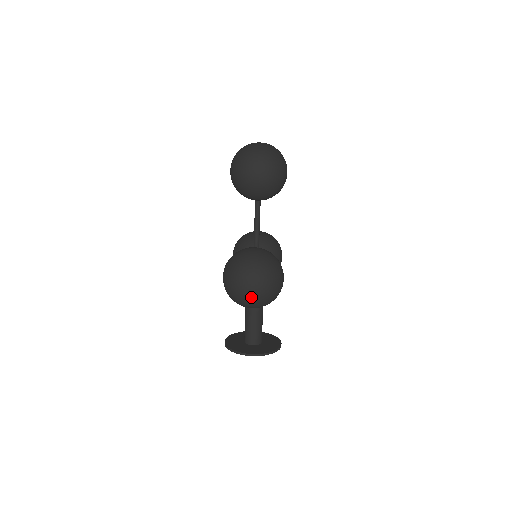
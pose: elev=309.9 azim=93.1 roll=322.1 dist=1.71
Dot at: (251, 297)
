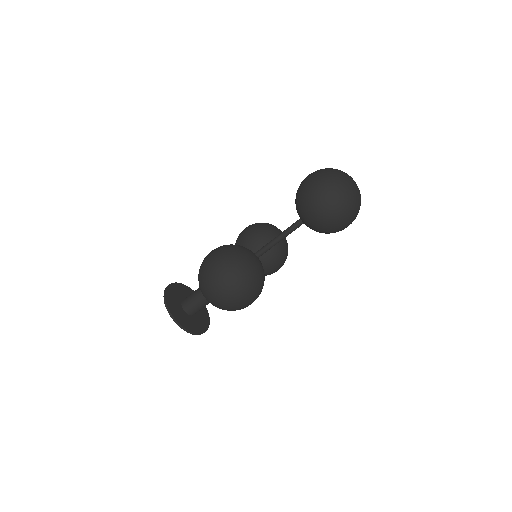
Dot at: (211, 294)
